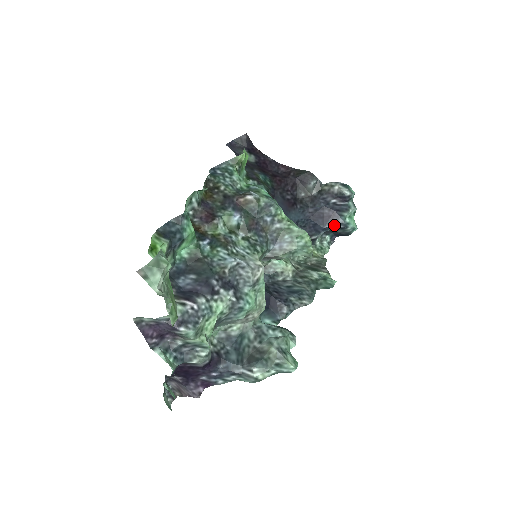
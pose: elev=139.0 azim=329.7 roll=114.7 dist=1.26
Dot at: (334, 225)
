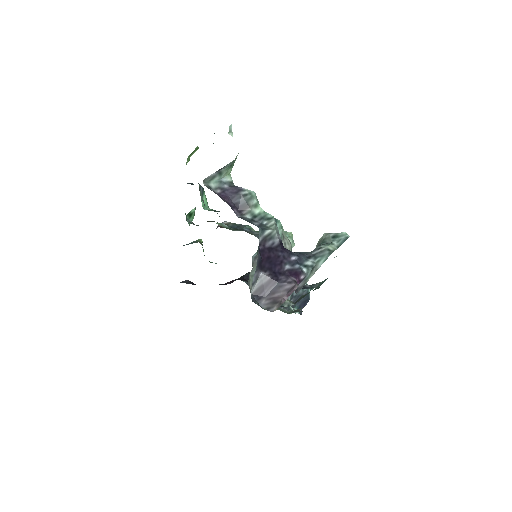
Dot at: occluded
